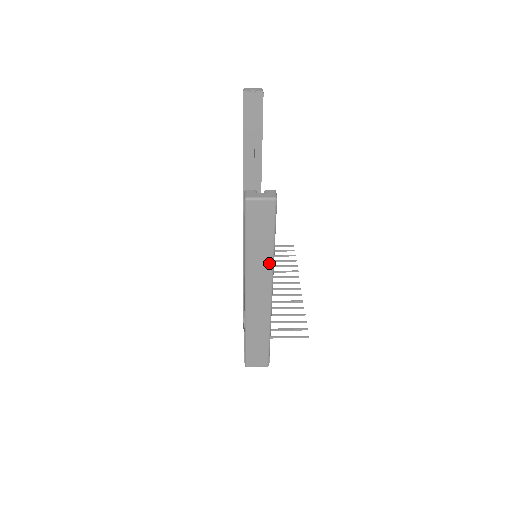
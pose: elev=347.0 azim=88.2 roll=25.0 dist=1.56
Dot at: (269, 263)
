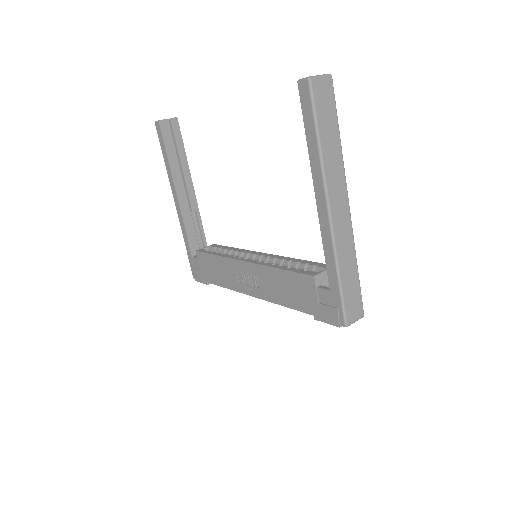
Dot at: (340, 159)
